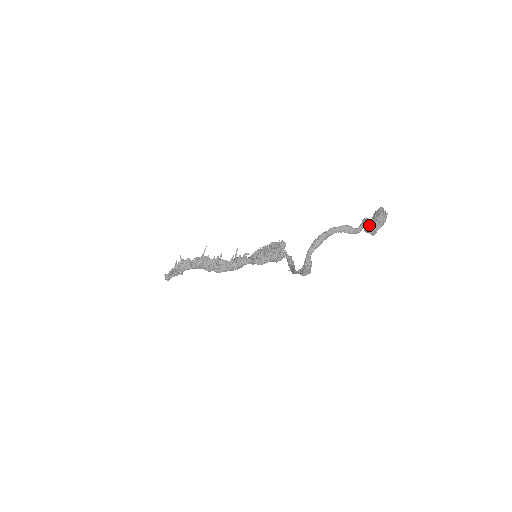
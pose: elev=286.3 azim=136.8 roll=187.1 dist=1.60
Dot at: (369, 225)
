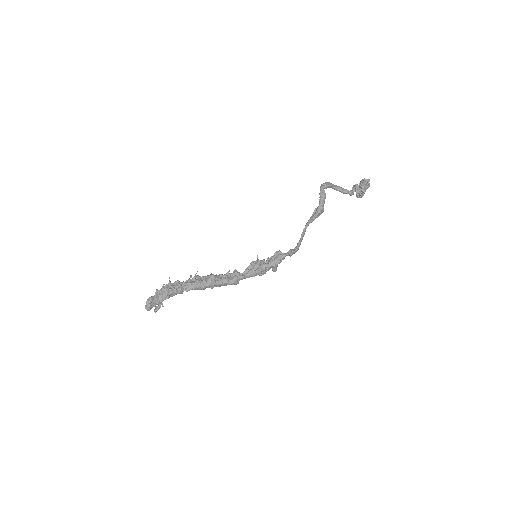
Dot at: (359, 185)
